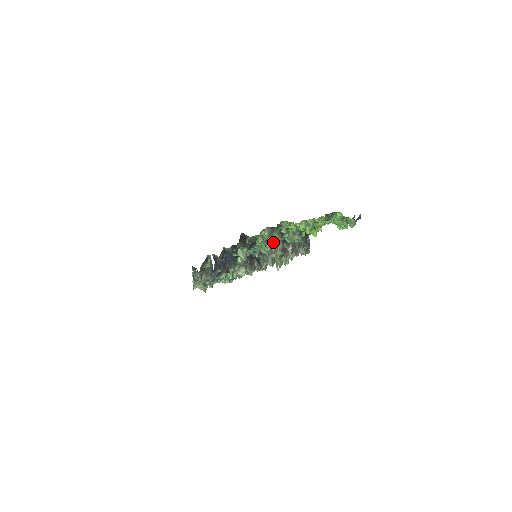
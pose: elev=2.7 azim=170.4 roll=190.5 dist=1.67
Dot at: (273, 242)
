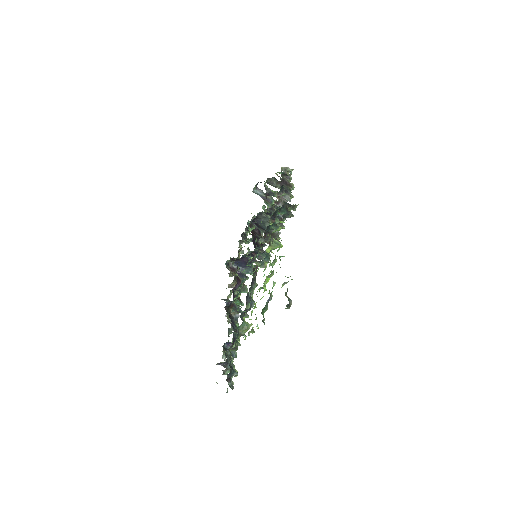
Dot at: (246, 331)
